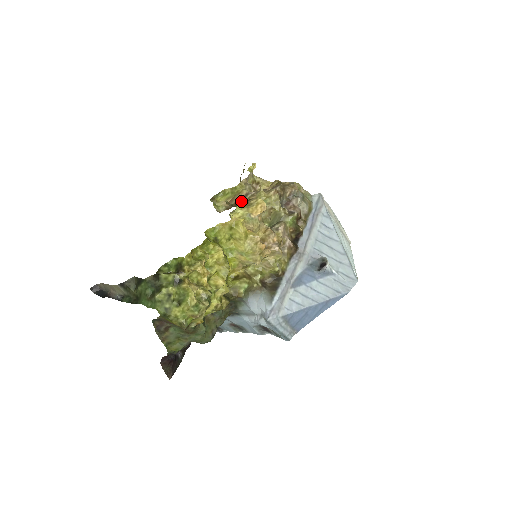
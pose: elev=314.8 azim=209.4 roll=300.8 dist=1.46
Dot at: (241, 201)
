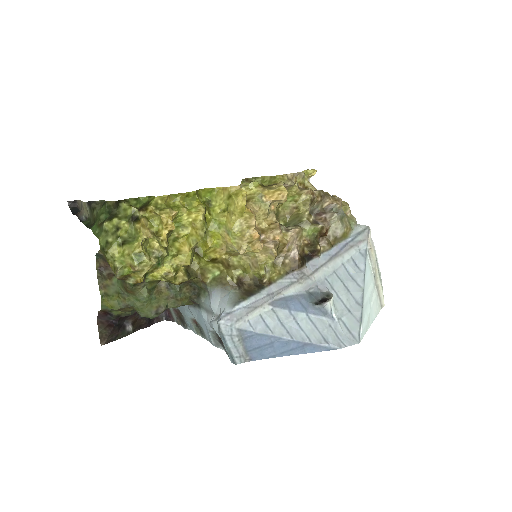
Dot at: occluded
